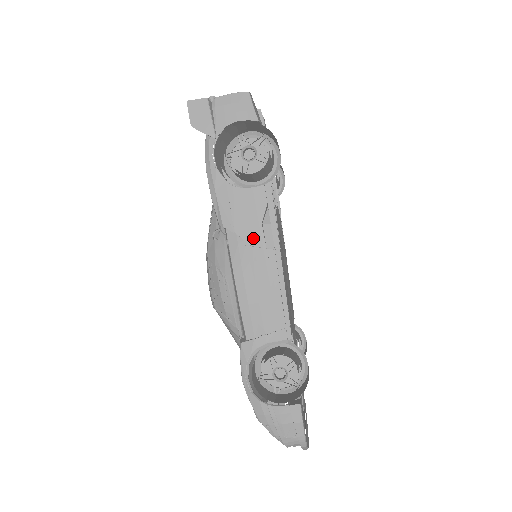
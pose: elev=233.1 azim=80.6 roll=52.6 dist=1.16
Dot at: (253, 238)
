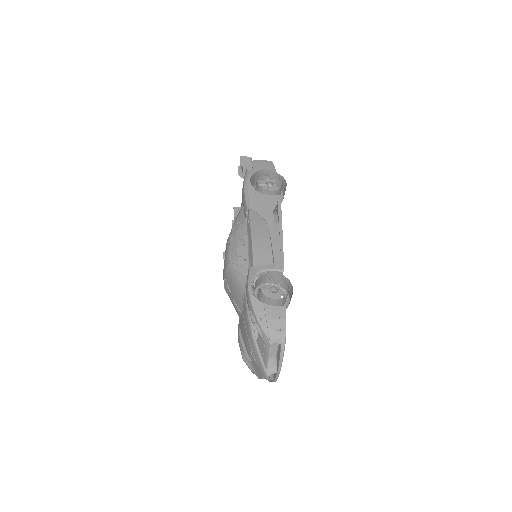
Dot at: (267, 217)
